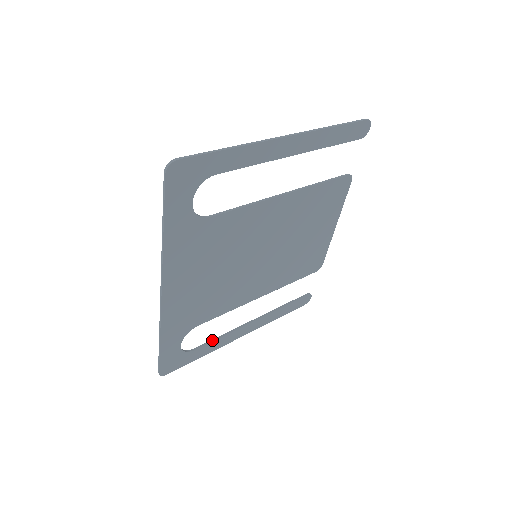
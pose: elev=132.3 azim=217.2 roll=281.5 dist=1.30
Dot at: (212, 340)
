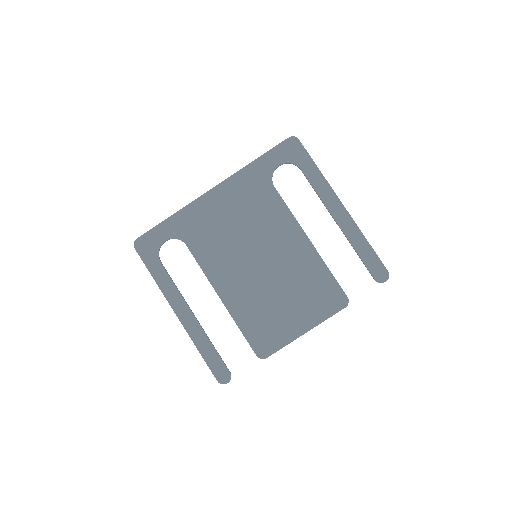
Dot at: occluded
